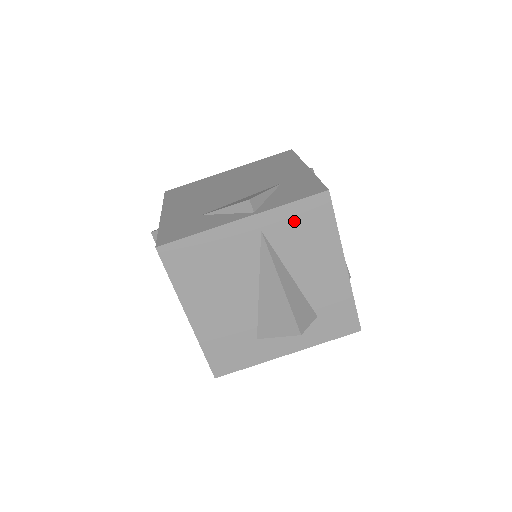
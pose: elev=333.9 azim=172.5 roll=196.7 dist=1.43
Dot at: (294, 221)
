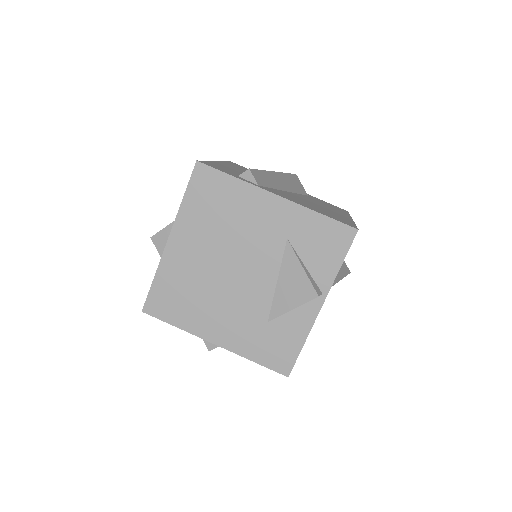
Dot at: occluded
